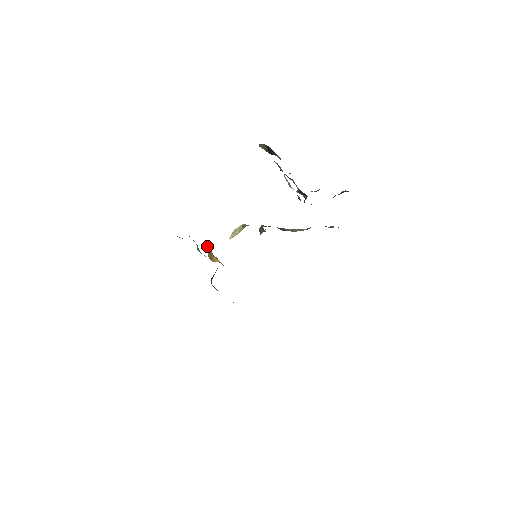
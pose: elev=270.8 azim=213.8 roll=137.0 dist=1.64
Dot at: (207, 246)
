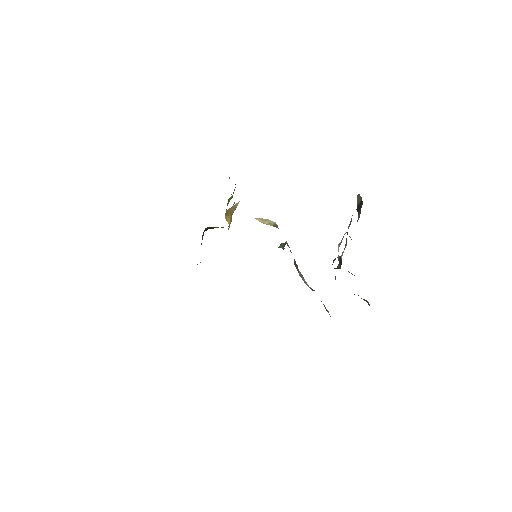
Dot at: (236, 204)
